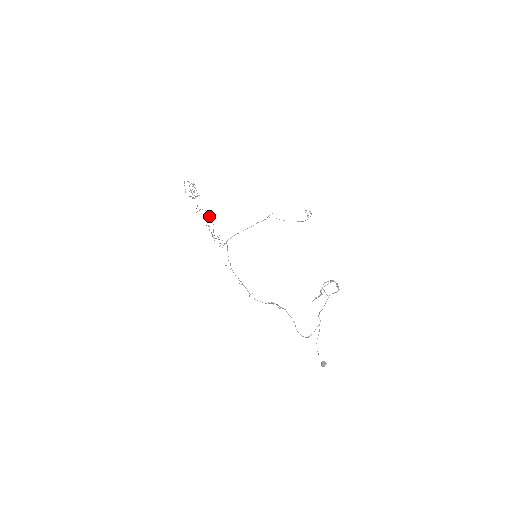
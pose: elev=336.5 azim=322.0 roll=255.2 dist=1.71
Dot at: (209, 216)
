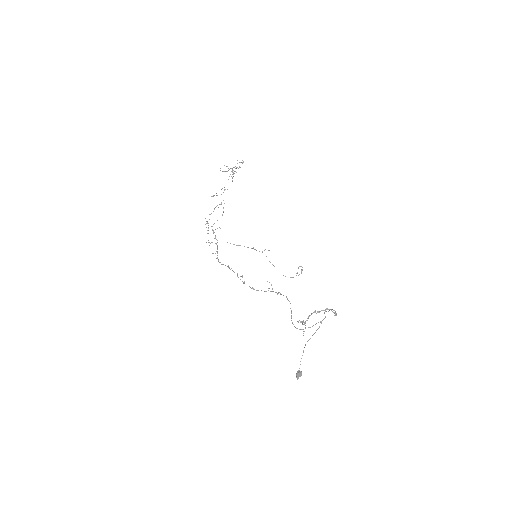
Dot at: occluded
